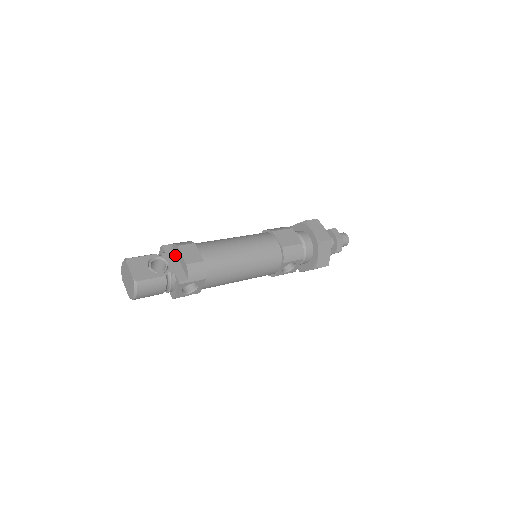
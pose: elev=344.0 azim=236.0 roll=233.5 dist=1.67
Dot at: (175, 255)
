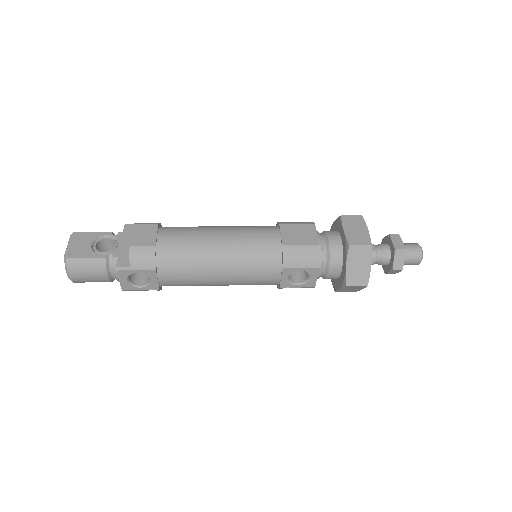
Dot at: occluded
